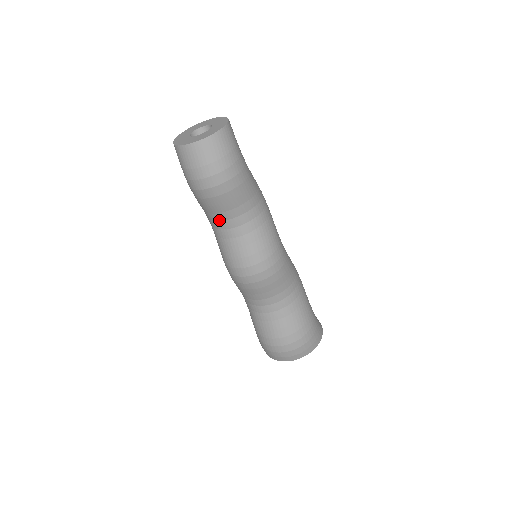
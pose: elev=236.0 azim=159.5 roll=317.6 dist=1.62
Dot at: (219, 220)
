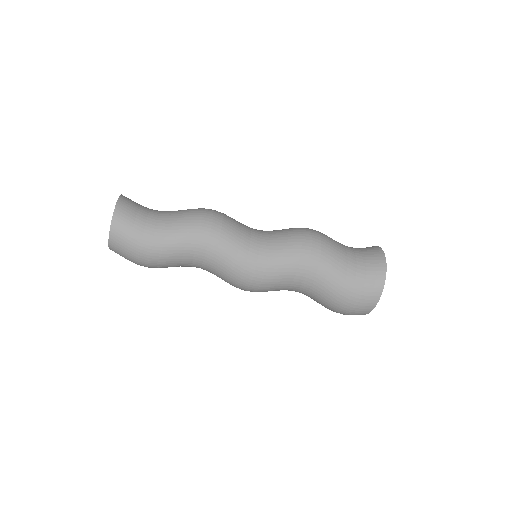
Dot at: occluded
